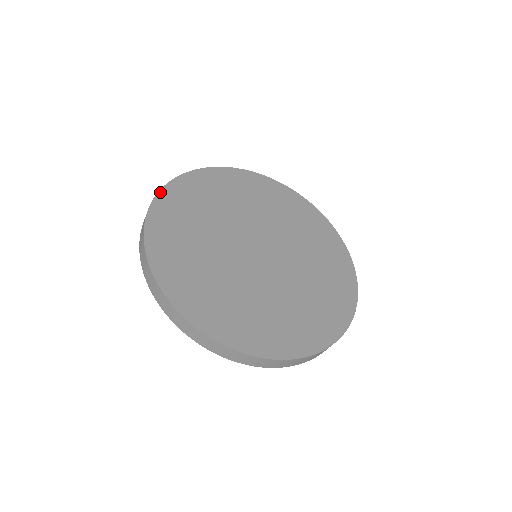
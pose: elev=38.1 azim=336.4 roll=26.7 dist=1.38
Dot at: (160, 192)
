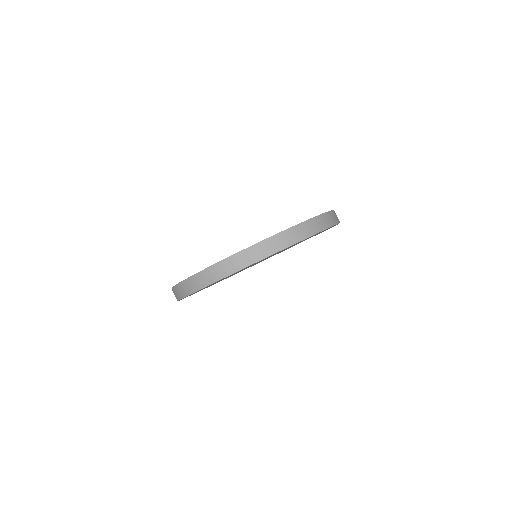
Dot at: occluded
